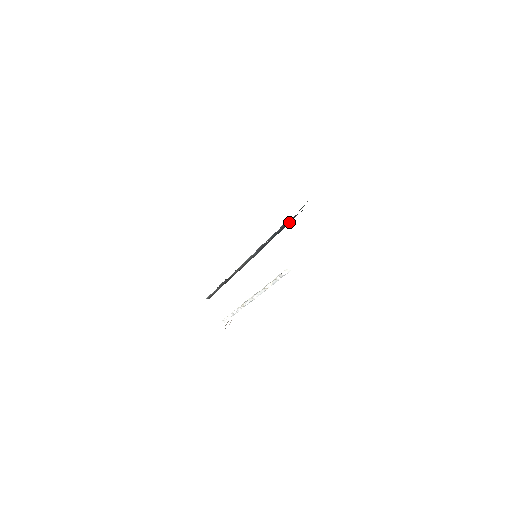
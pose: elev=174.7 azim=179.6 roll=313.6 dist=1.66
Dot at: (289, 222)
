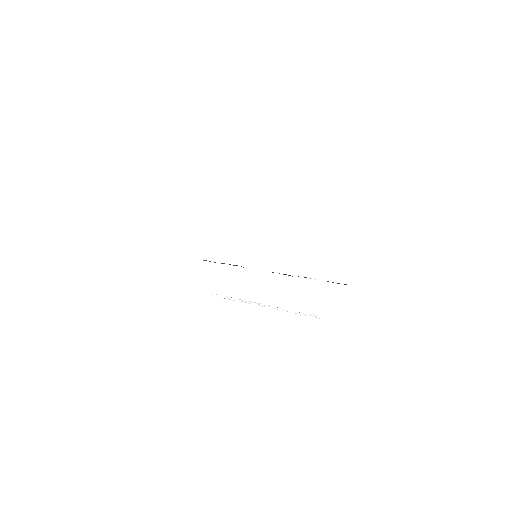
Dot at: occluded
